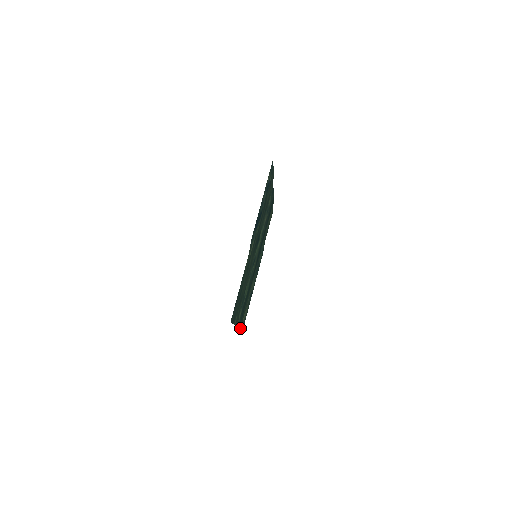
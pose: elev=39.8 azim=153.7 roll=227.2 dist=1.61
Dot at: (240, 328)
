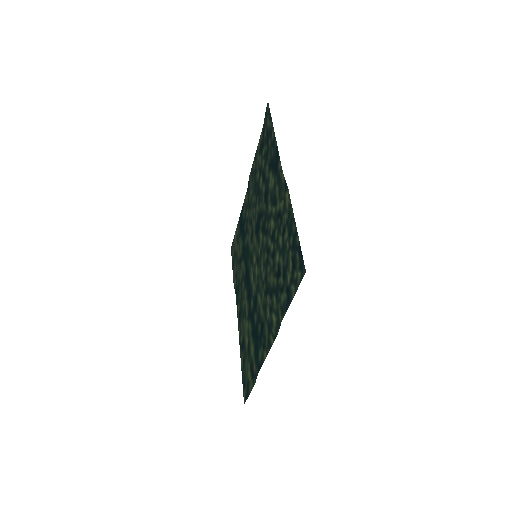
Dot at: (255, 378)
